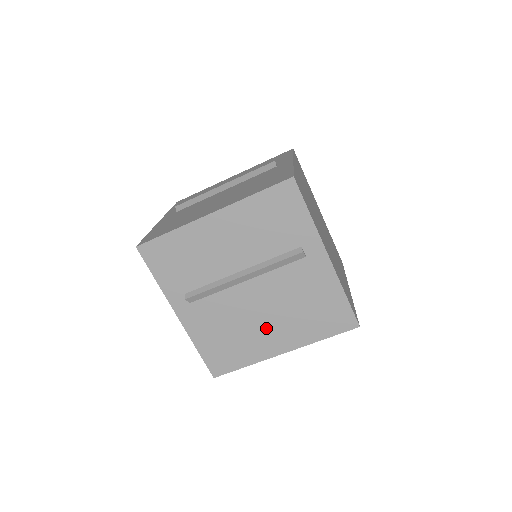
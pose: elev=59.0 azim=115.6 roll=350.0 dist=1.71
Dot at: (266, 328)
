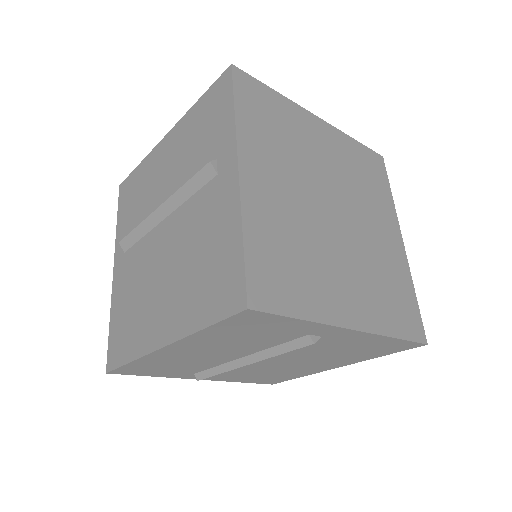
Dot at: (306, 365)
